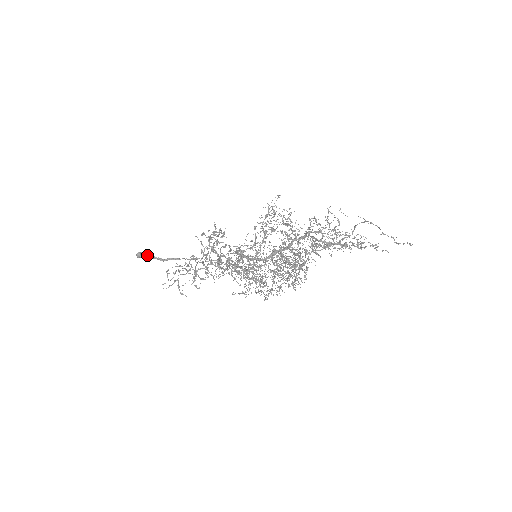
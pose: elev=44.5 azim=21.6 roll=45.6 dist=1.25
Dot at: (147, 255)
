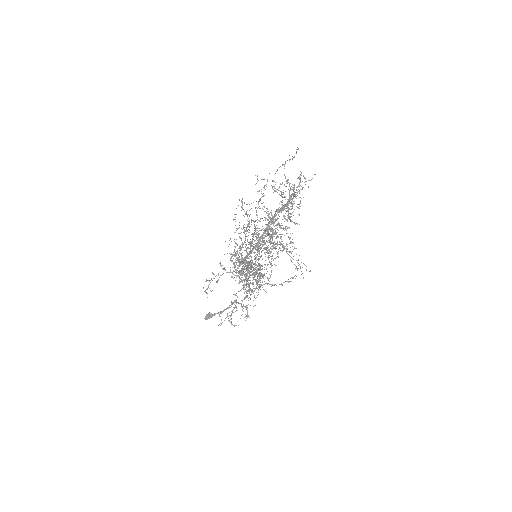
Dot at: (210, 314)
